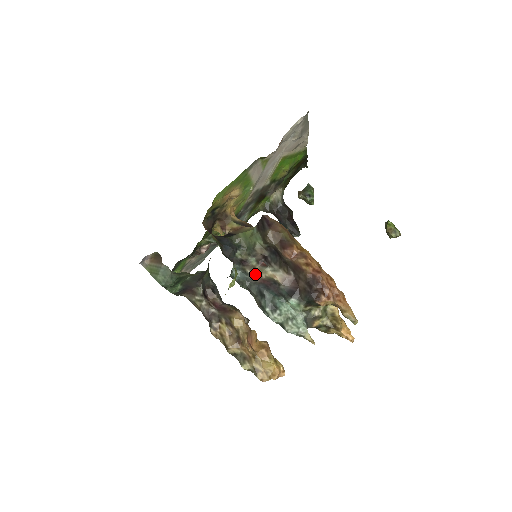
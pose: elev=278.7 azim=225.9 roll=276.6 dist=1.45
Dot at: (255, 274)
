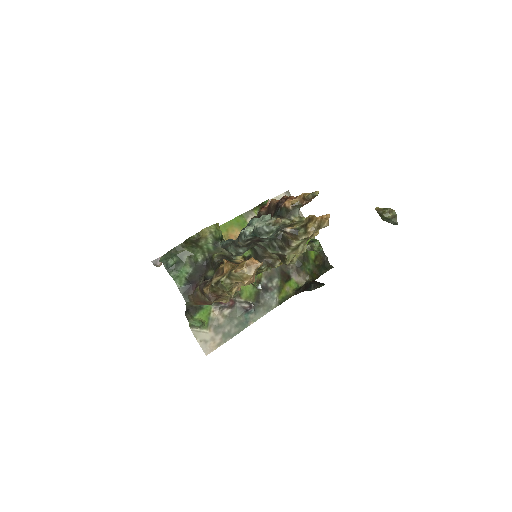
Dot at: occluded
